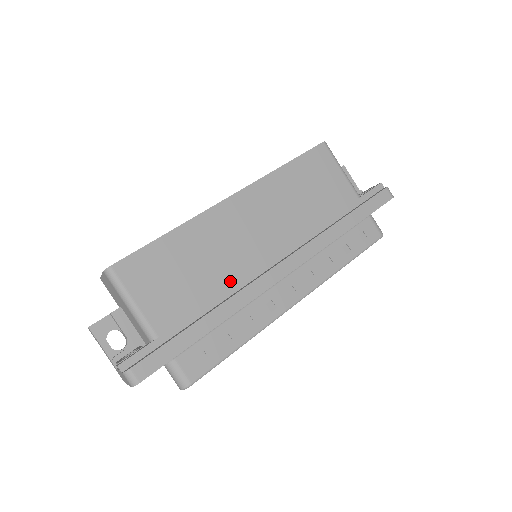
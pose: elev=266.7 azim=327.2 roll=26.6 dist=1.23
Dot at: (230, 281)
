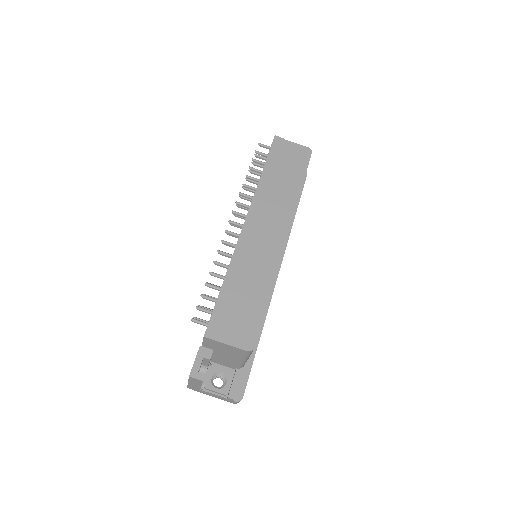
Dot at: occluded
